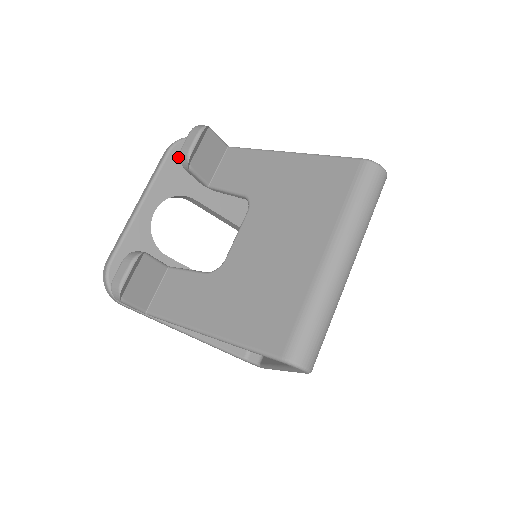
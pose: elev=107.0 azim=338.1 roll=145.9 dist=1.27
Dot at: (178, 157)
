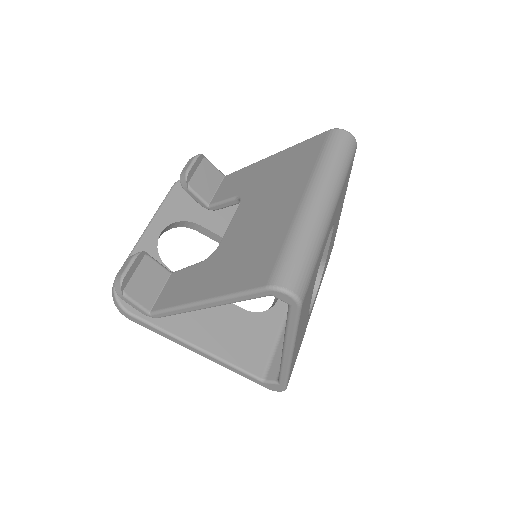
Dot at: (182, 191)
